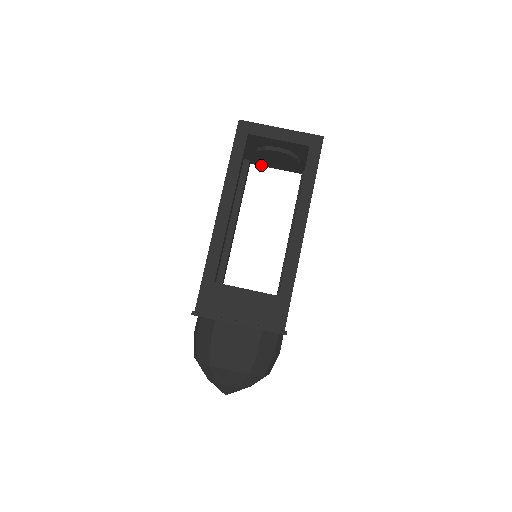
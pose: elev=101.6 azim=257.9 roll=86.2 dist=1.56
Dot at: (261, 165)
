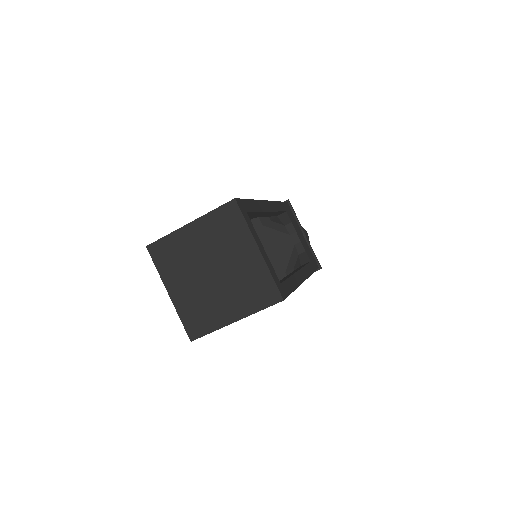
Dot at: occluded
